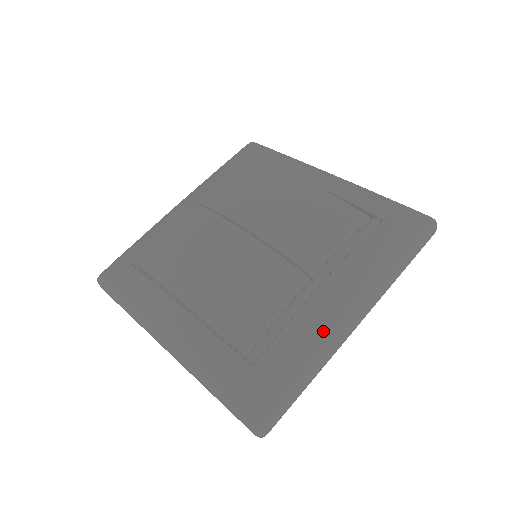
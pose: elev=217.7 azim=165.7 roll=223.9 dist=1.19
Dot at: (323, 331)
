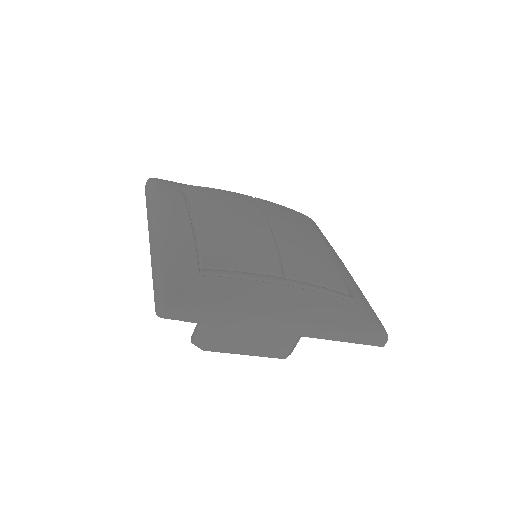
Dot at: (262, 305)
